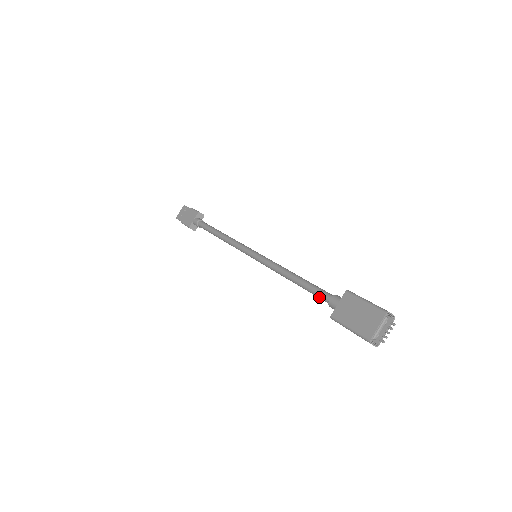
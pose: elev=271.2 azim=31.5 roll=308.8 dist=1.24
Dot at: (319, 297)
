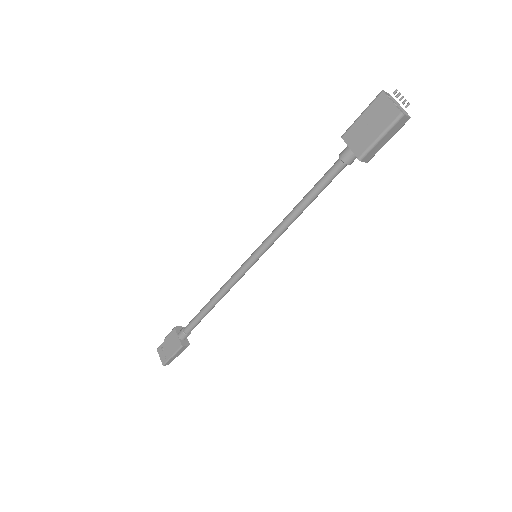
Dot at: (333, 176)
